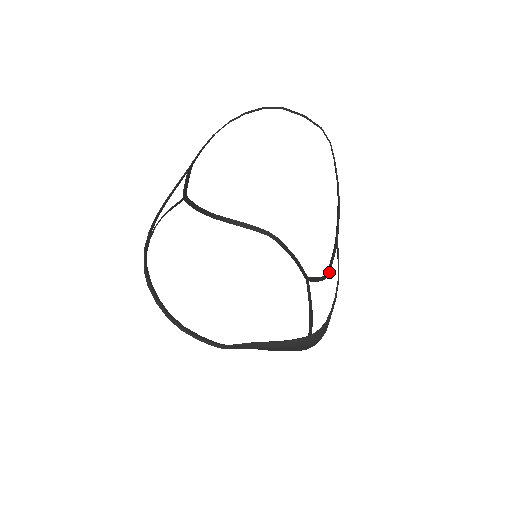
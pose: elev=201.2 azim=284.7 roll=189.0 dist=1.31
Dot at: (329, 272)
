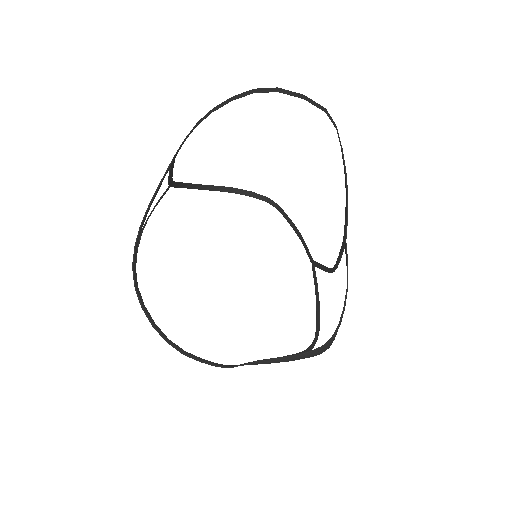
Dot at: occluded
